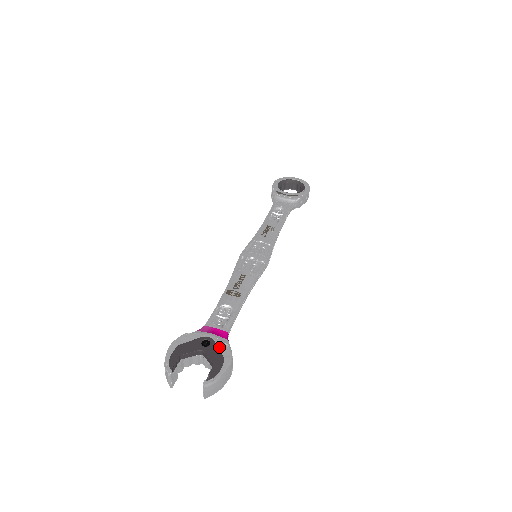
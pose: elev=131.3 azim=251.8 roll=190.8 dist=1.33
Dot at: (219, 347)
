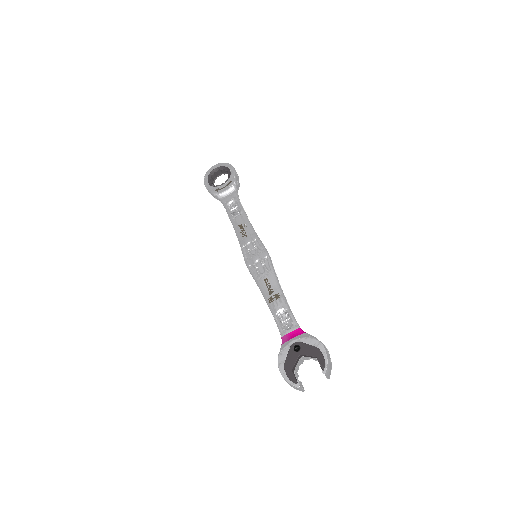
Dot at: (307, 343)
